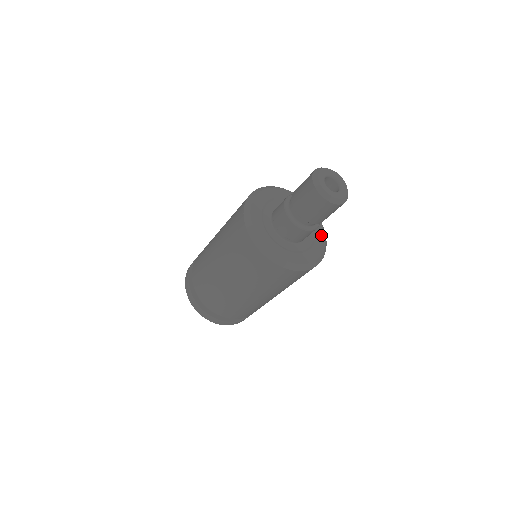
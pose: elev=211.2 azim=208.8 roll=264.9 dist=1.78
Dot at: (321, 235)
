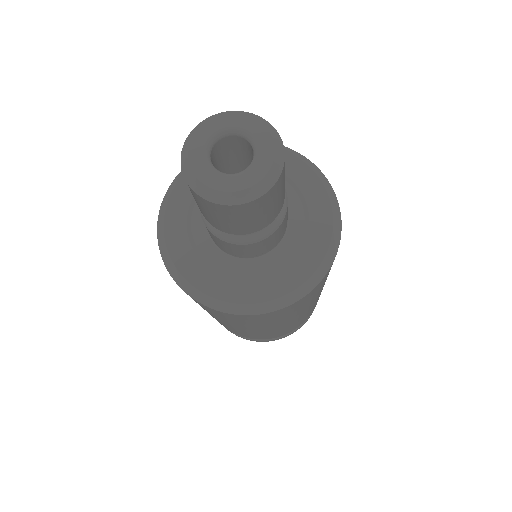
Dot at: (315, 191)
